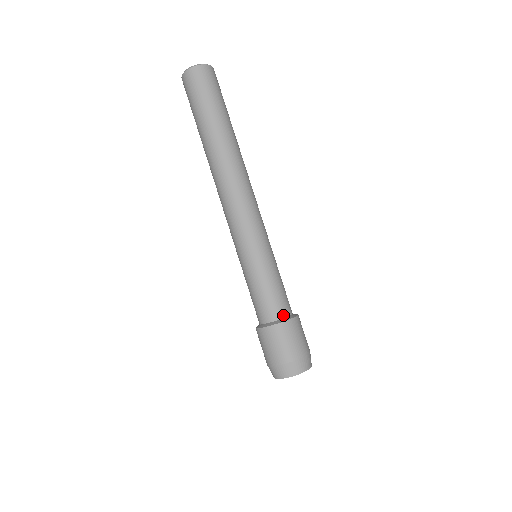
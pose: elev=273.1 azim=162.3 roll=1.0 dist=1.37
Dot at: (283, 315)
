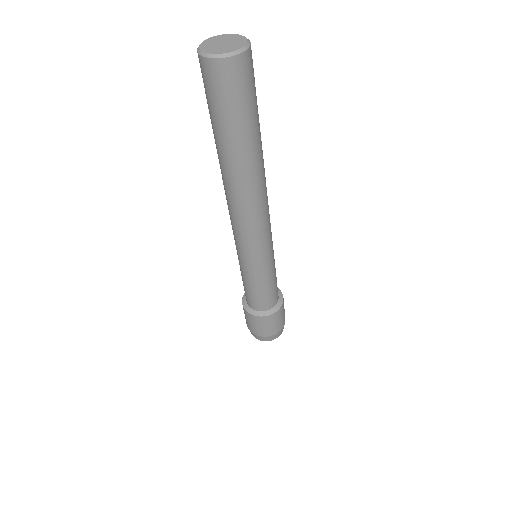
Dot at: (274, 305)
